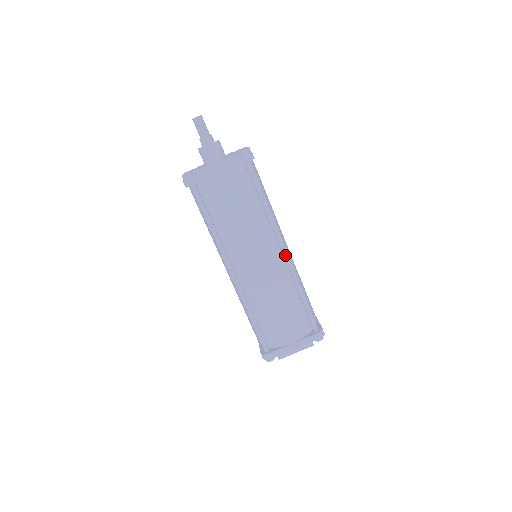
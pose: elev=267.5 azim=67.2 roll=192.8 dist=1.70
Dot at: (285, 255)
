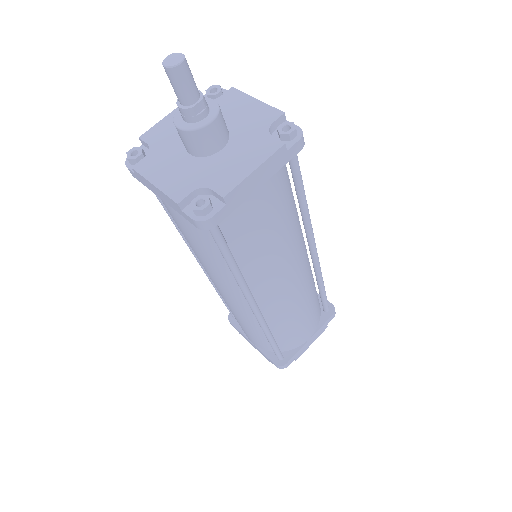
Dot at: (316, 254)
